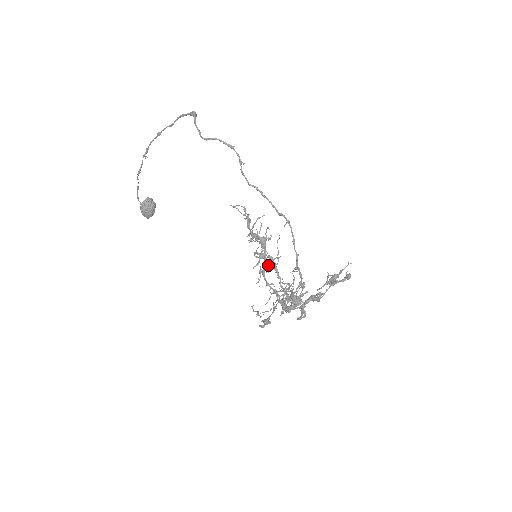
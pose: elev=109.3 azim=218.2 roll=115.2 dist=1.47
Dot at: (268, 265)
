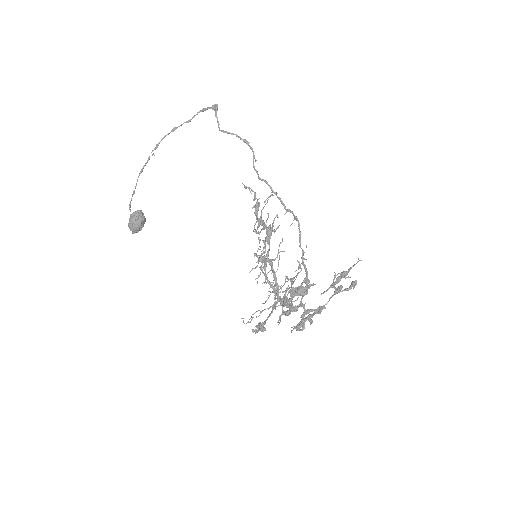
Dot at: (271, 260)
